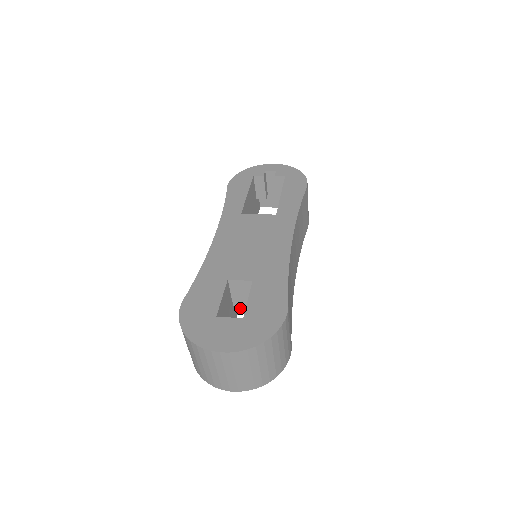
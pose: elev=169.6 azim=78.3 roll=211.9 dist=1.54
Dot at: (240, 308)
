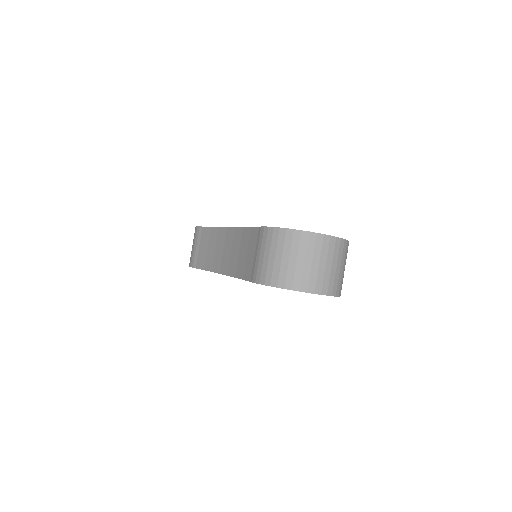
Dot at: occluded
